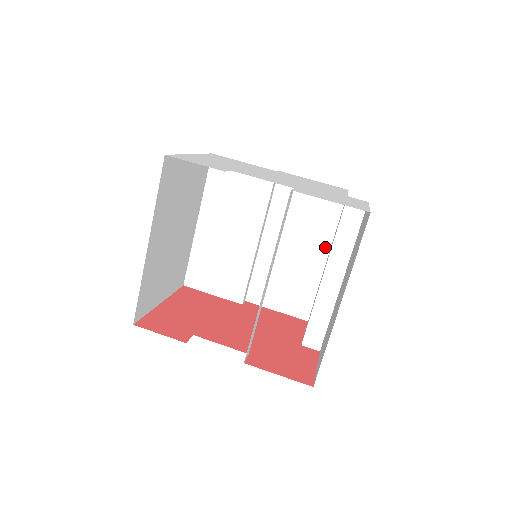
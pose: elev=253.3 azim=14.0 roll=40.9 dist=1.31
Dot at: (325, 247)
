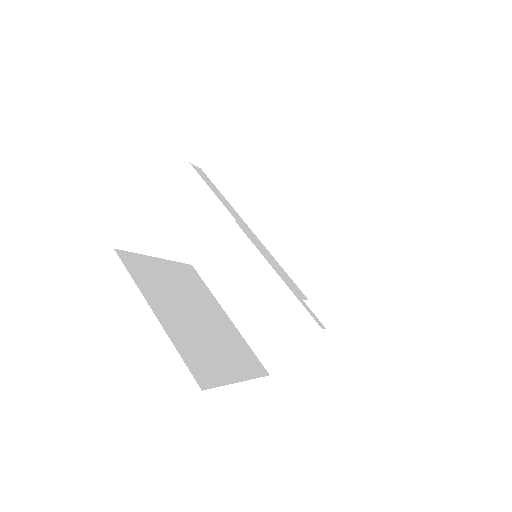
Dot at: (321, 218)
